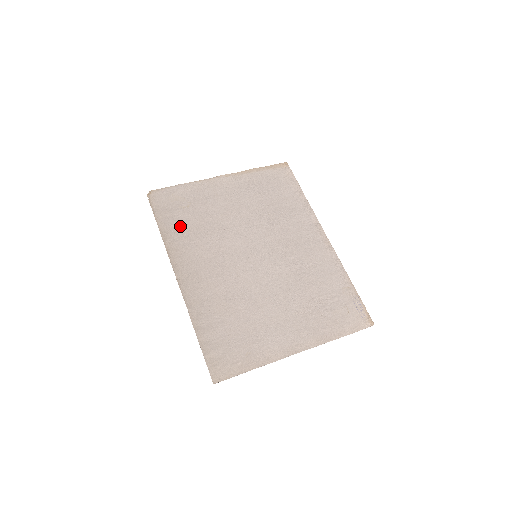
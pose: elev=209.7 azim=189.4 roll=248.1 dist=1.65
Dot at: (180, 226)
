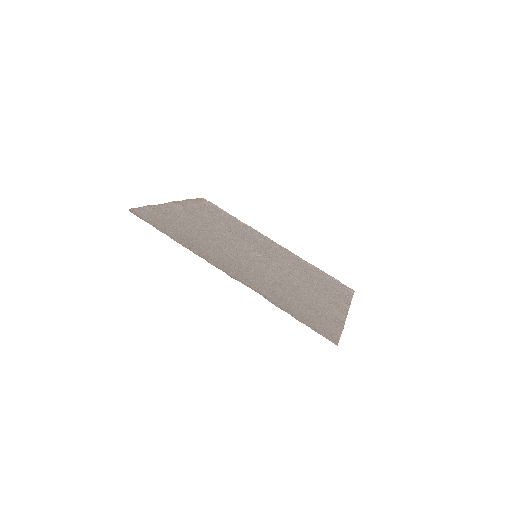
Dot at: (184, 236)
